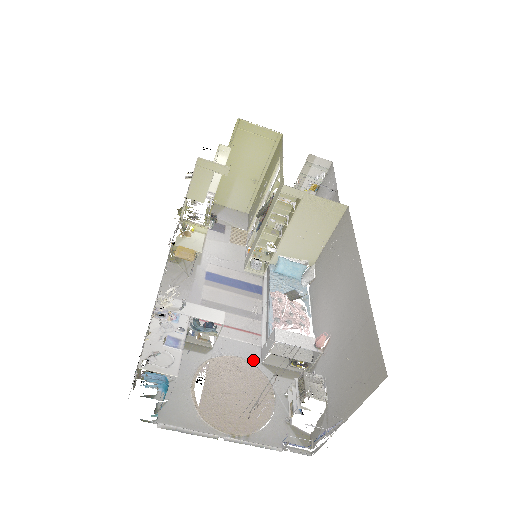
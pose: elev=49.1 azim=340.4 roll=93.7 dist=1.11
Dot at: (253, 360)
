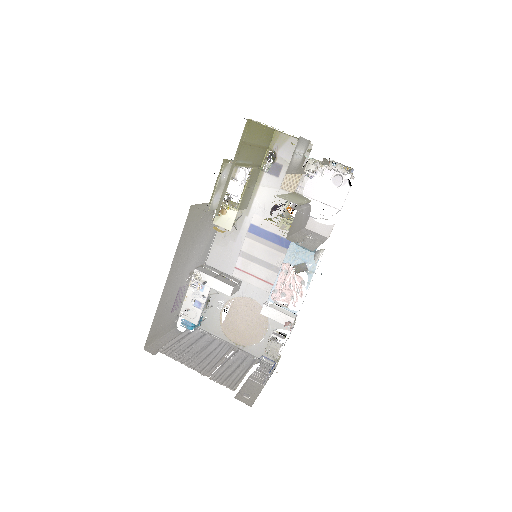
Dot at: occluded
